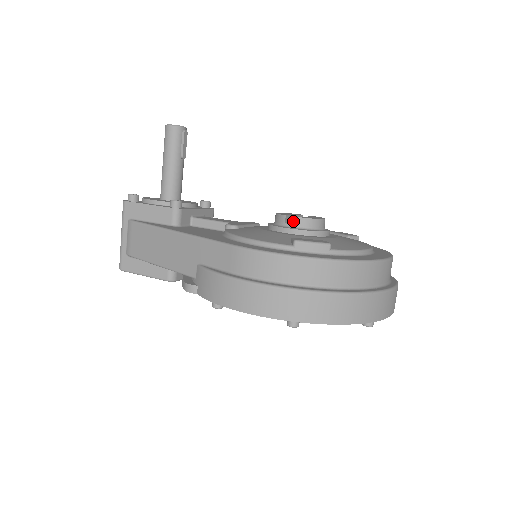
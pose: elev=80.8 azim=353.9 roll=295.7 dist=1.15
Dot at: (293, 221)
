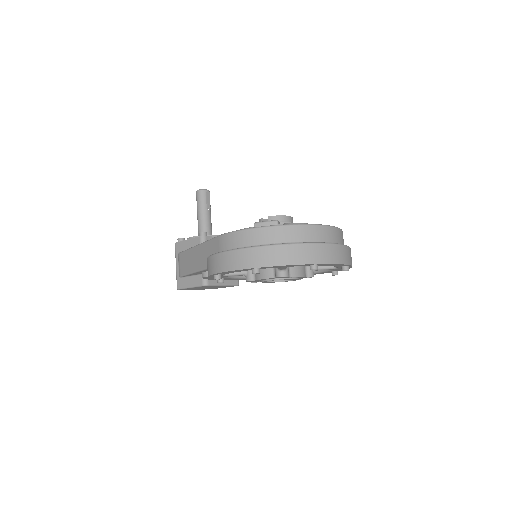
Dot at: occluded
